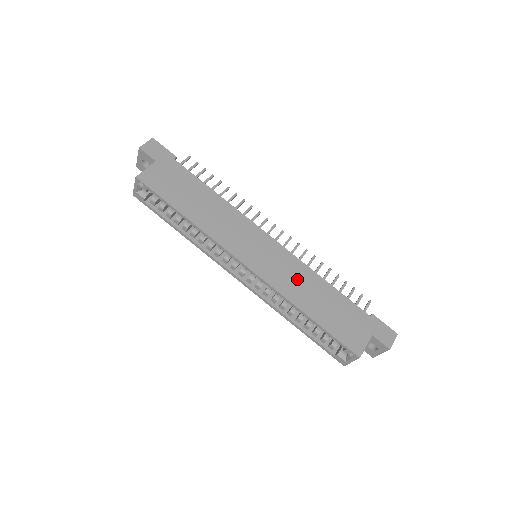
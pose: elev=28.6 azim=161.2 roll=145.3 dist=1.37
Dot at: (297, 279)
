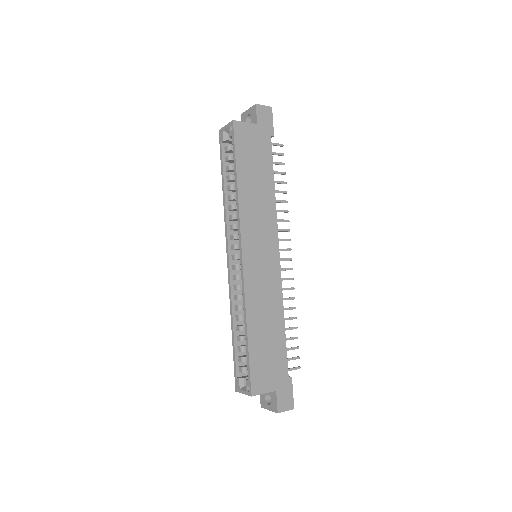
Dot at: (266, 300)
